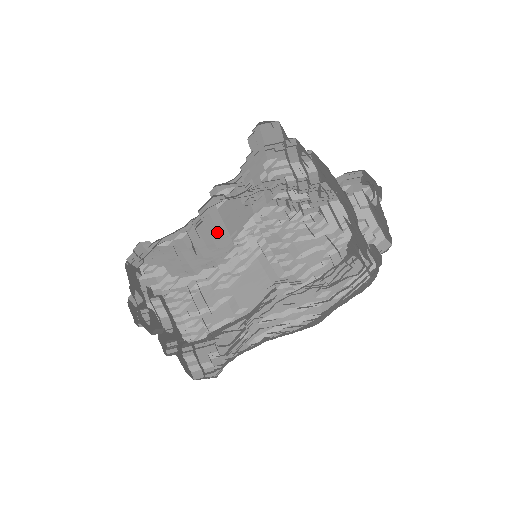
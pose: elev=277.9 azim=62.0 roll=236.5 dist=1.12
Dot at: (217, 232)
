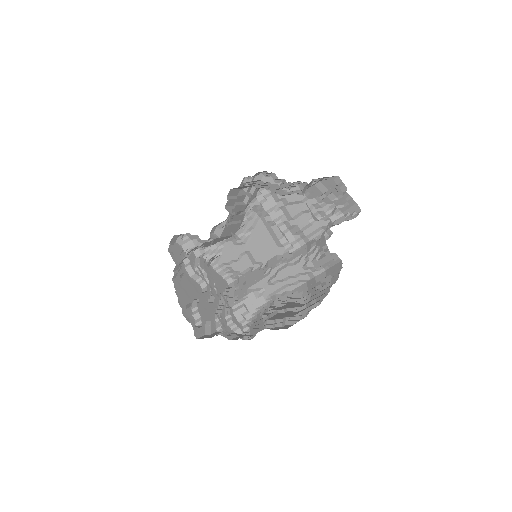
Dot at: occluded
